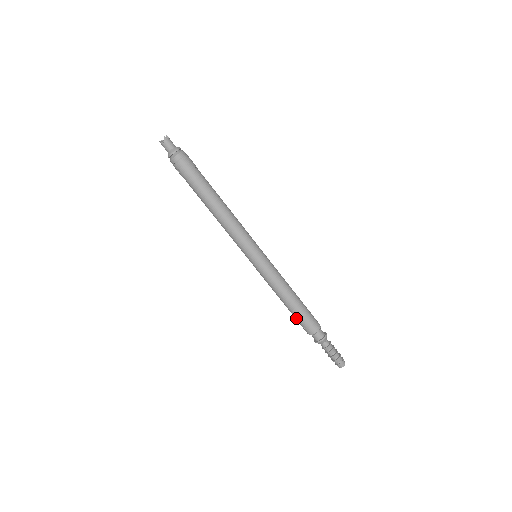
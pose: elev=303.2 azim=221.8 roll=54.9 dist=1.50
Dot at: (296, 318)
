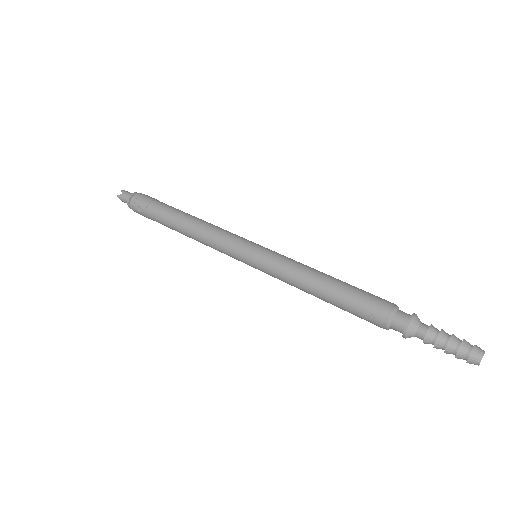
Dot at: (349, 306)
